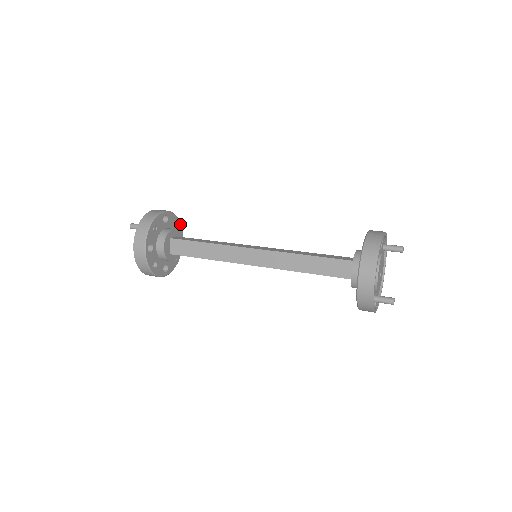
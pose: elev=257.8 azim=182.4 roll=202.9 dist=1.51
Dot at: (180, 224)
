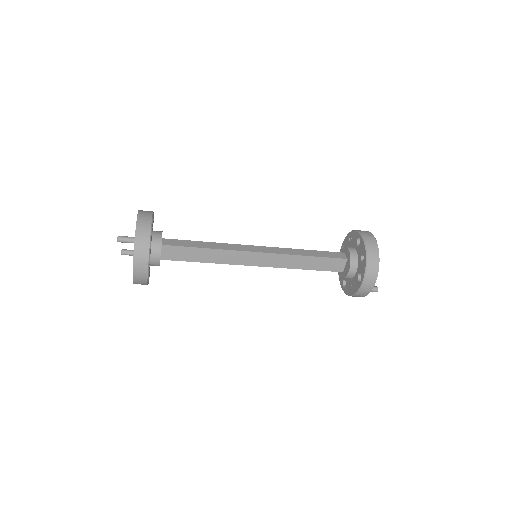
Dot at: occluded
